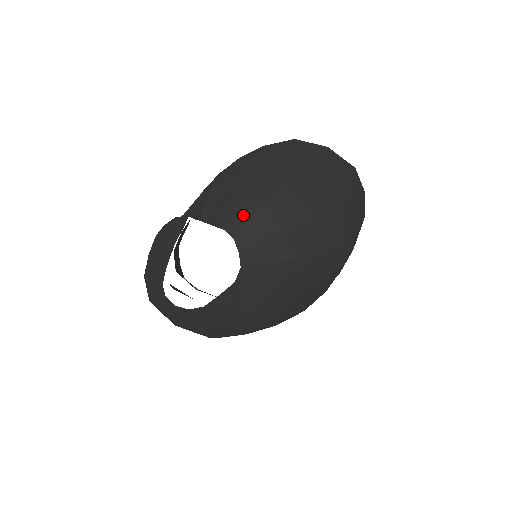
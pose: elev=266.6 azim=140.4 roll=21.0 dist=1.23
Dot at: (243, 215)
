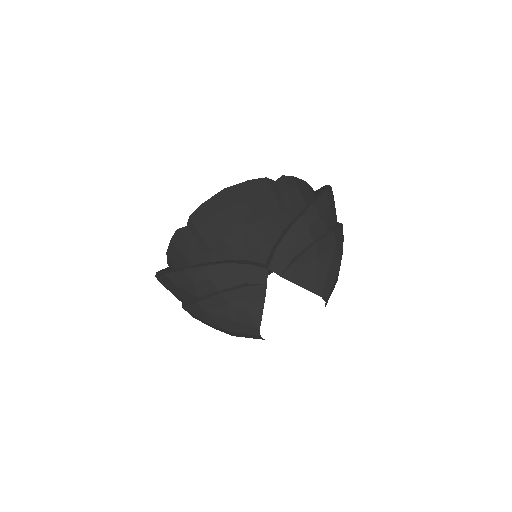
Dot at: (329, 283)
